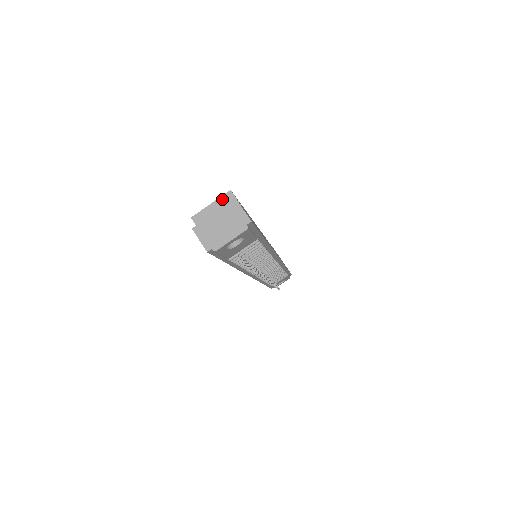
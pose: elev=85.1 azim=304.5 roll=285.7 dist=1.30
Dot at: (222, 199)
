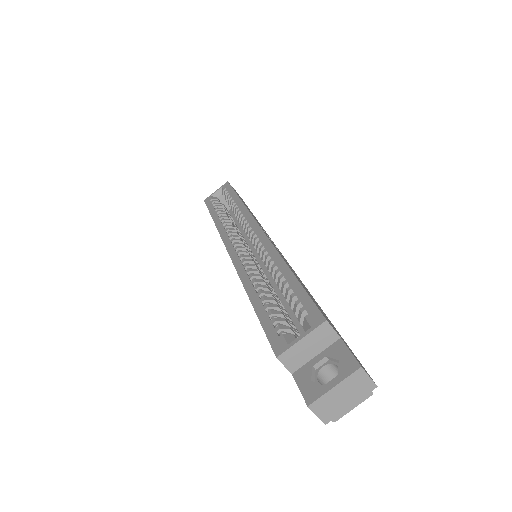
Dot at: (316, 332)
